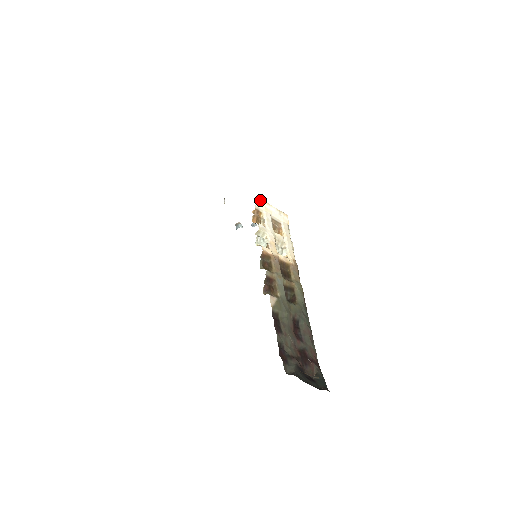
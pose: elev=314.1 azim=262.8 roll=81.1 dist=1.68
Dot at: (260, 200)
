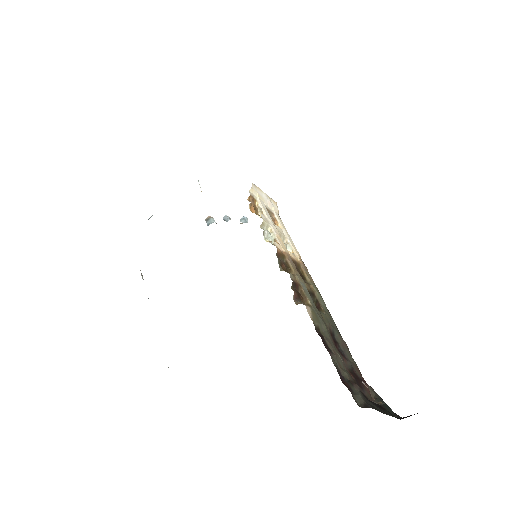
Dot at: (252, 184)
